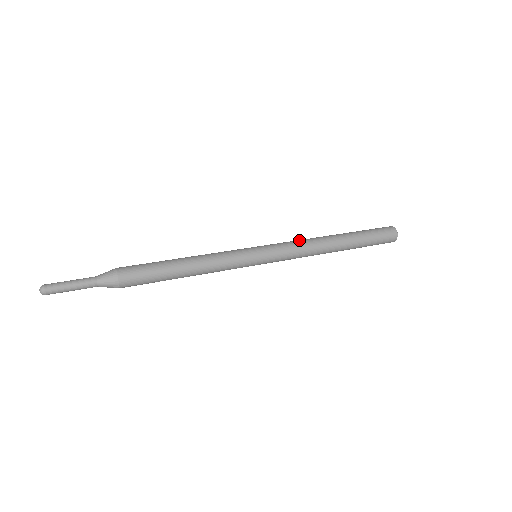
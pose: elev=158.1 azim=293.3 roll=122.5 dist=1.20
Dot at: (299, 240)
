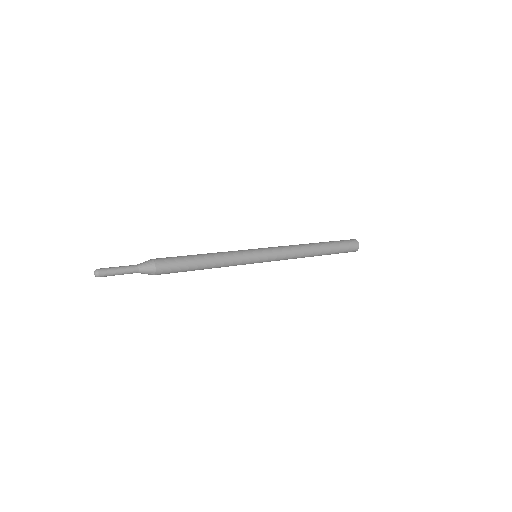
Dot at: (289, 246)
